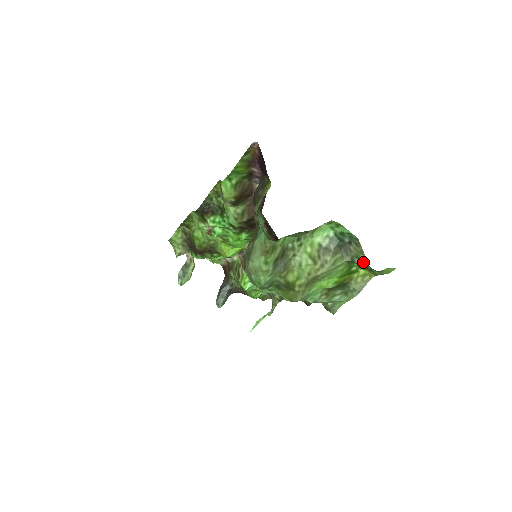
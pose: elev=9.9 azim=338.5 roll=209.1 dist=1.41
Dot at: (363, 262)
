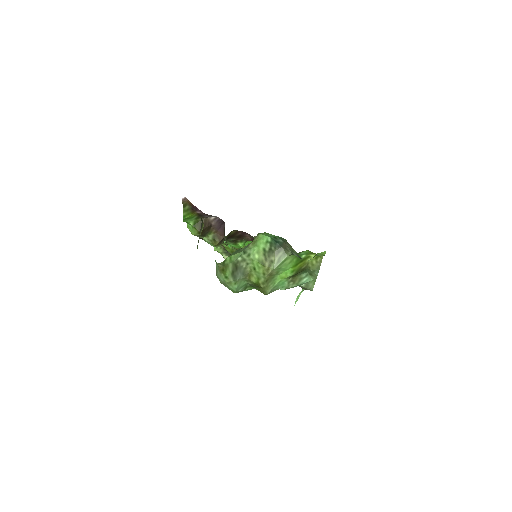
Dot at: (297, 255)
